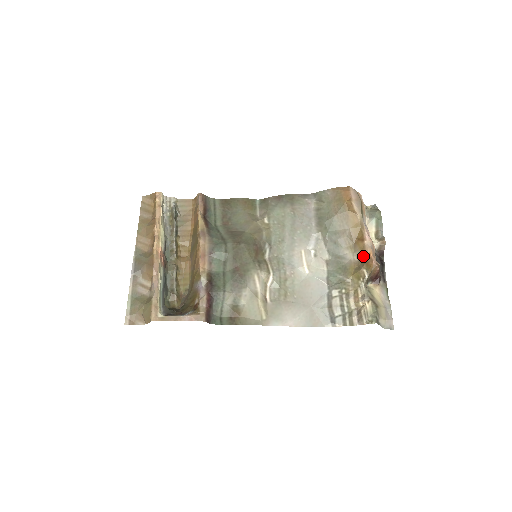
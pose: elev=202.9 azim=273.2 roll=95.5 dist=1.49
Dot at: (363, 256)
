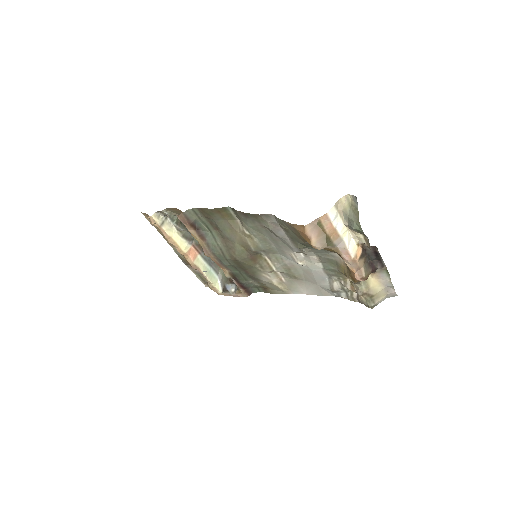
Dot at: occluded
